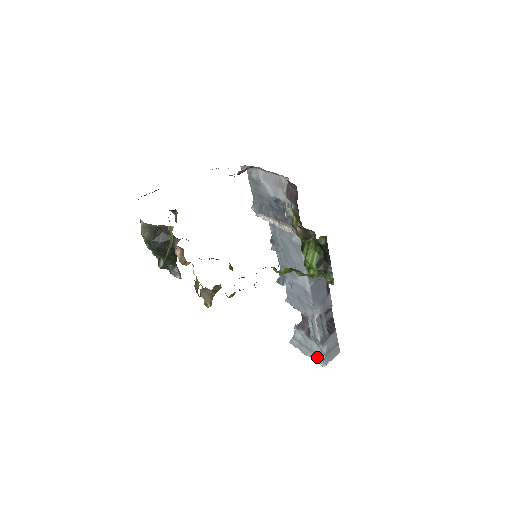
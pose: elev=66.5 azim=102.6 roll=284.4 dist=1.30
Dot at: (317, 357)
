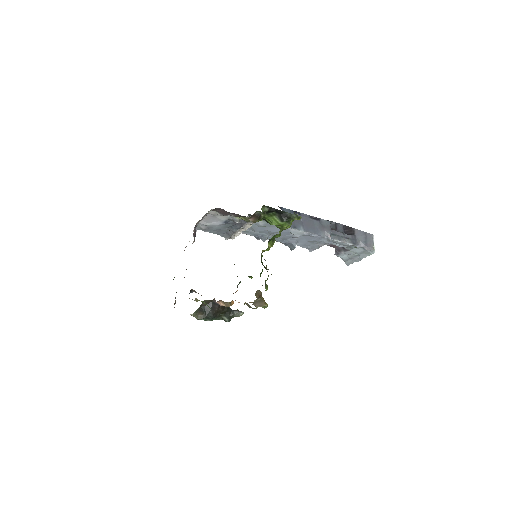
Dot at: (366, 253)
